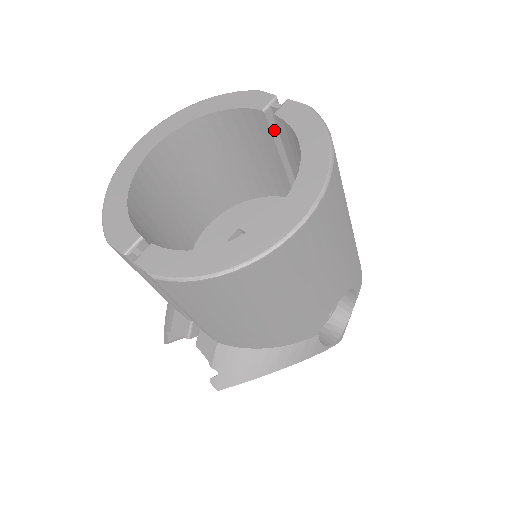
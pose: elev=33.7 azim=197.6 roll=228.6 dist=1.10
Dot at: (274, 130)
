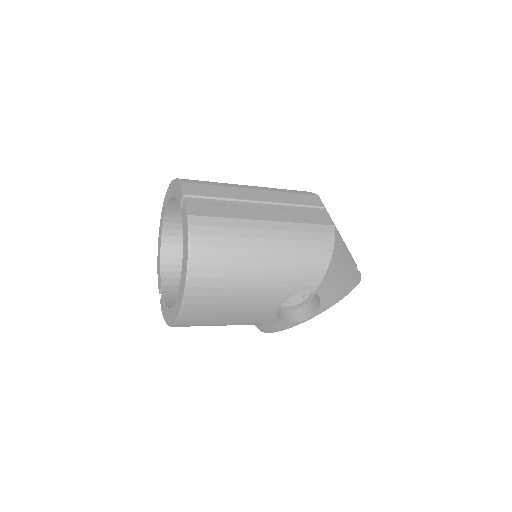
Dot at: occluded
